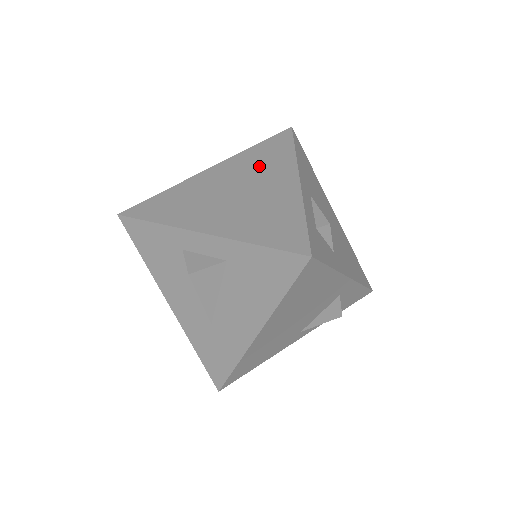
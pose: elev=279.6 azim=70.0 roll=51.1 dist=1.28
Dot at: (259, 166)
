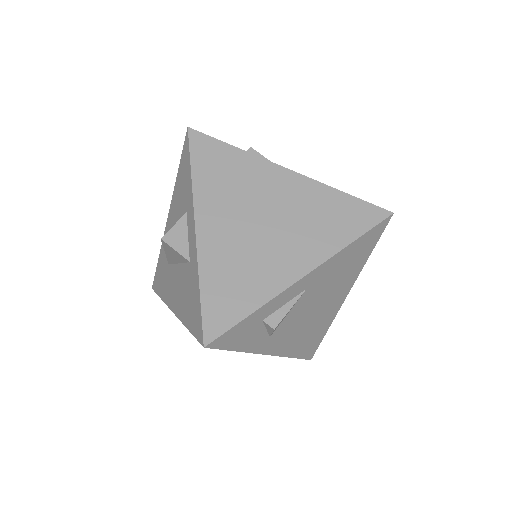
Dot at: (311, 220)
